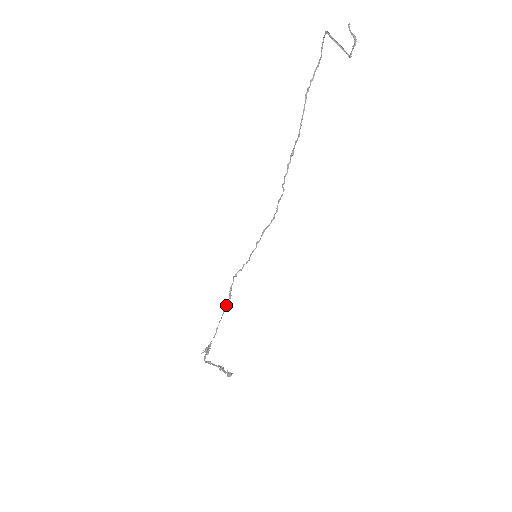
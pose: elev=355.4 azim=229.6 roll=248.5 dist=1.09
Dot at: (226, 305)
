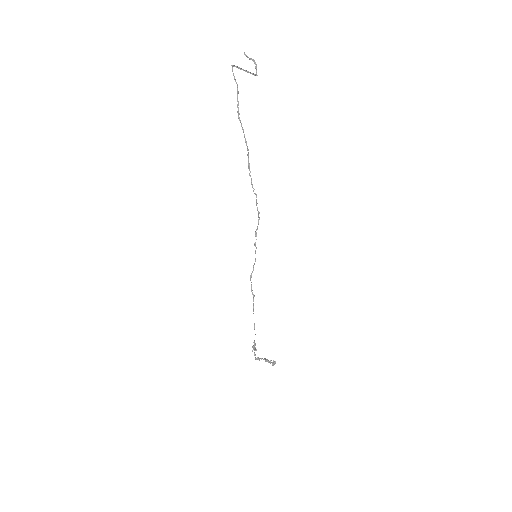
Dot at: (253, 304)
